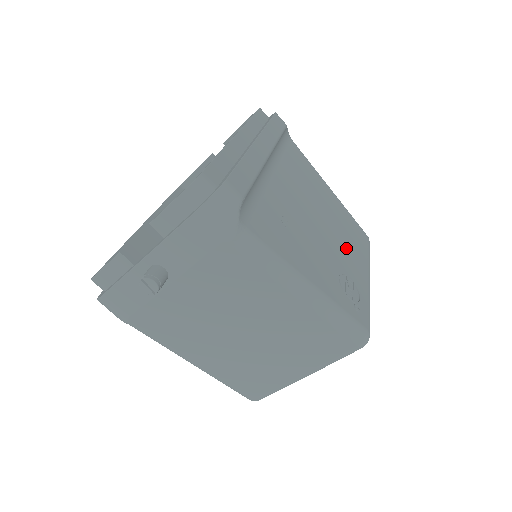
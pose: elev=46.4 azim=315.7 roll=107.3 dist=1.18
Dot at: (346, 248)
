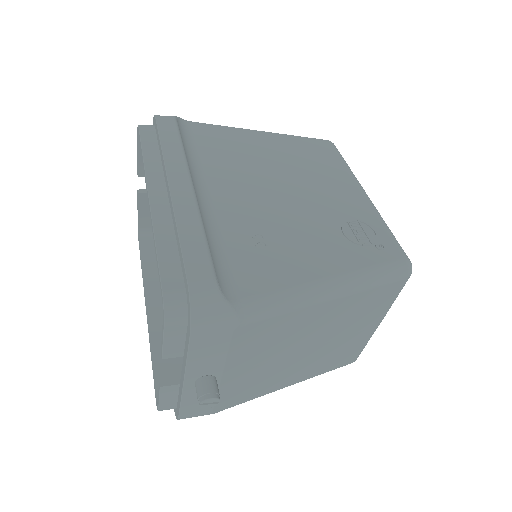
Dot at: (324, 187)
